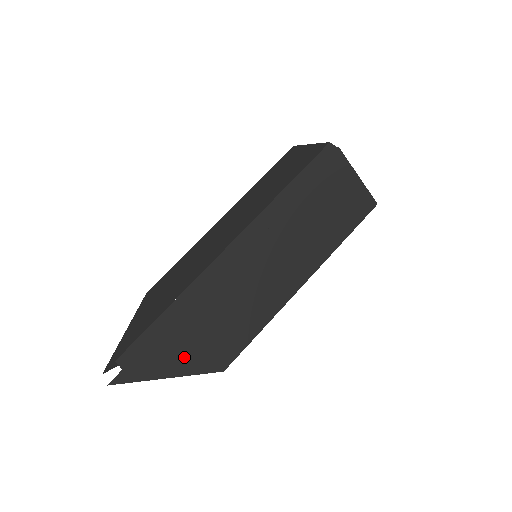
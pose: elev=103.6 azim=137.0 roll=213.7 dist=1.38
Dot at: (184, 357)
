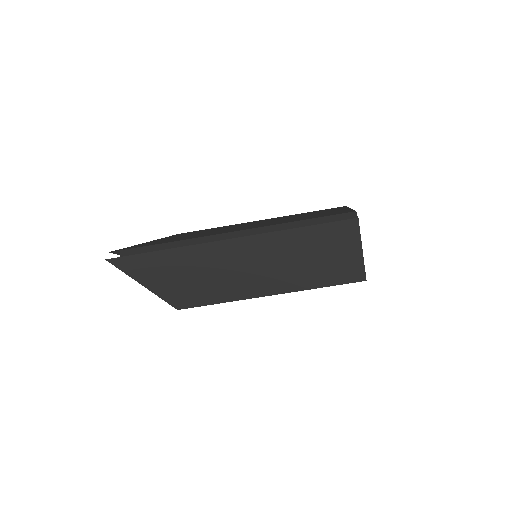
Dot at: (159, 279)
